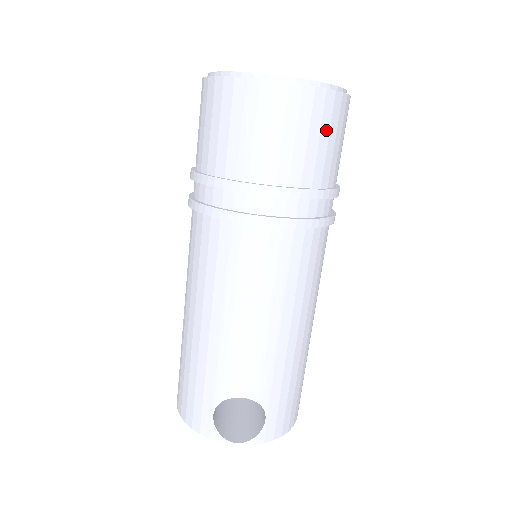
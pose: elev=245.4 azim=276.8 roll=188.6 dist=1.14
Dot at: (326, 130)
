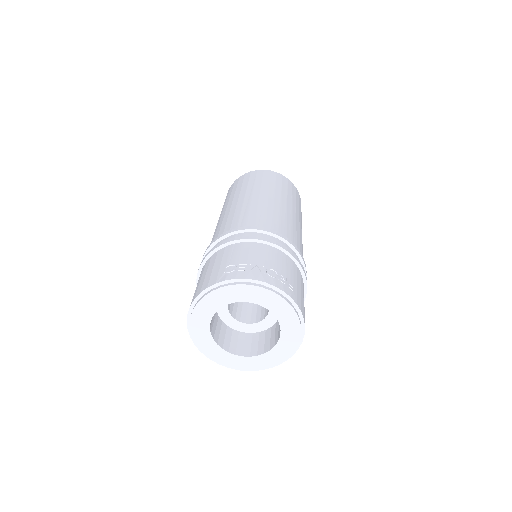
Dot at: occluded
